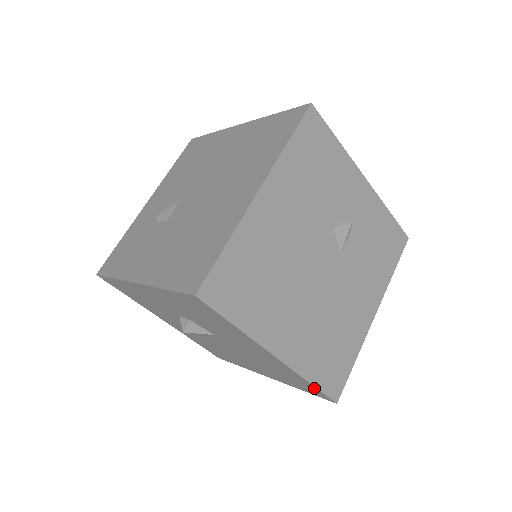
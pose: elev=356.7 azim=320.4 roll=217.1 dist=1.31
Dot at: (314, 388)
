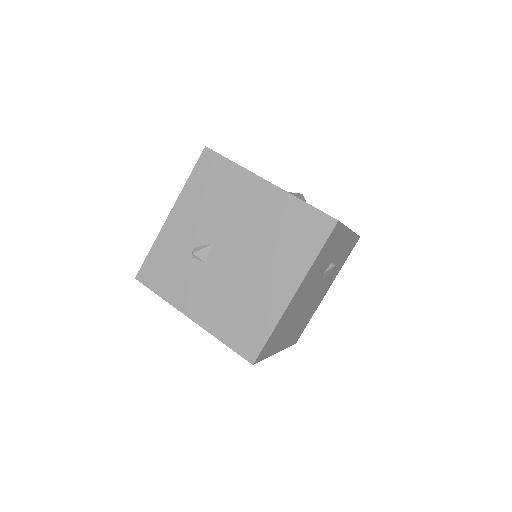
Dot at: occluded
